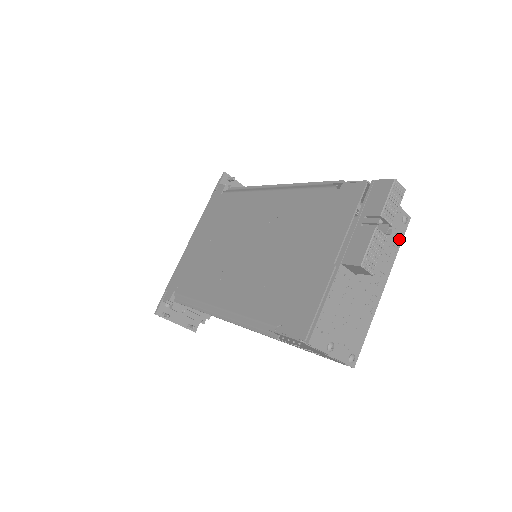
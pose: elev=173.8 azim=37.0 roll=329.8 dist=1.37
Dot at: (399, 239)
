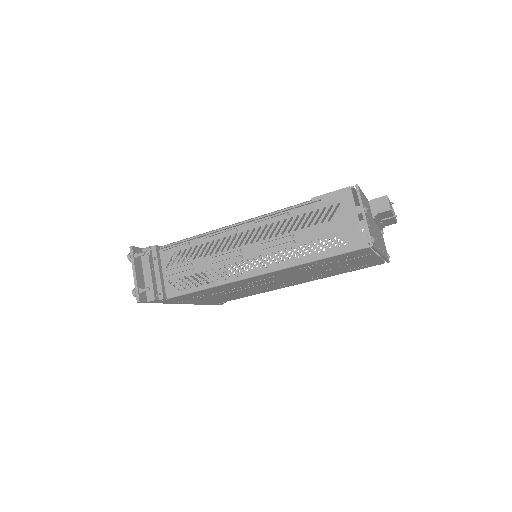
Dot at: (386, 256)
